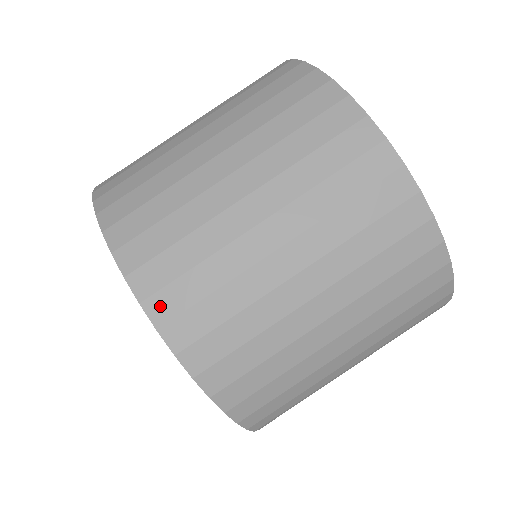
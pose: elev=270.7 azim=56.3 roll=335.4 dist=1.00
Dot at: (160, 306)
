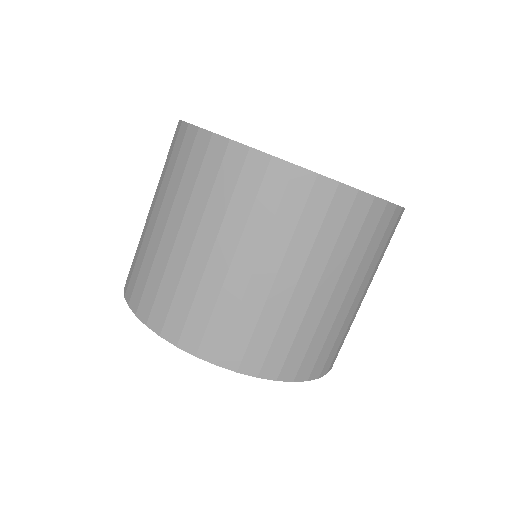
Dot at: (143, 310)
